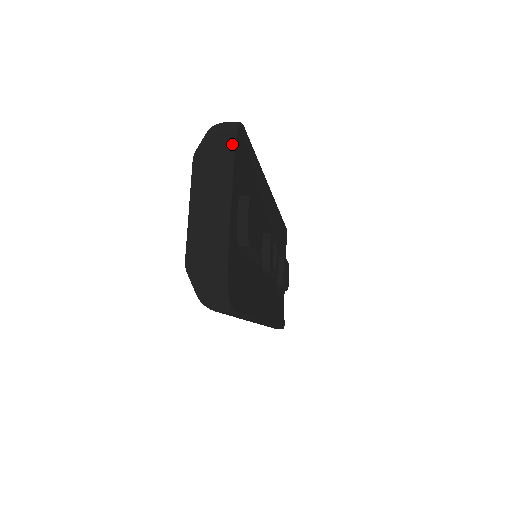
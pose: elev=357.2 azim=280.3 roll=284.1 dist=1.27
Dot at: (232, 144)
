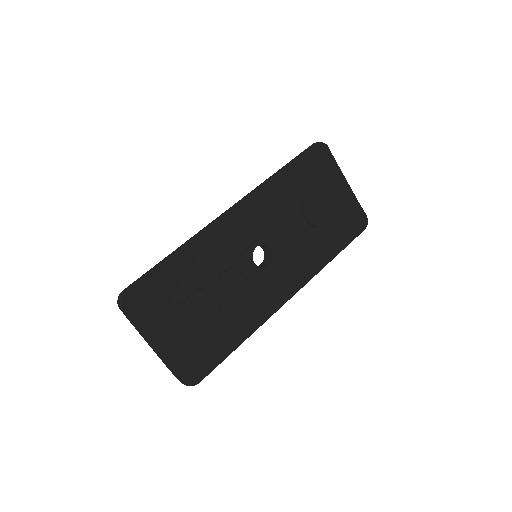
Dot at: (127, 316)
